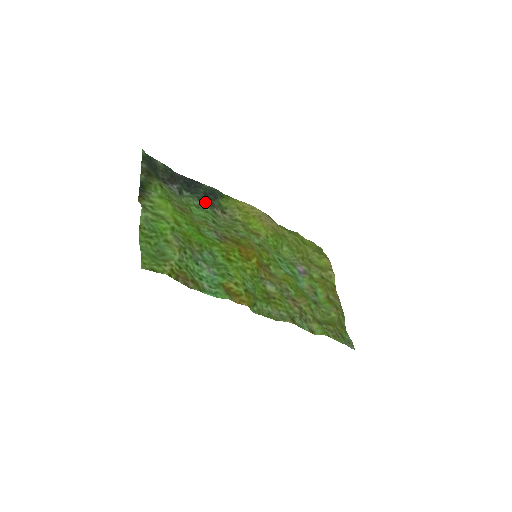
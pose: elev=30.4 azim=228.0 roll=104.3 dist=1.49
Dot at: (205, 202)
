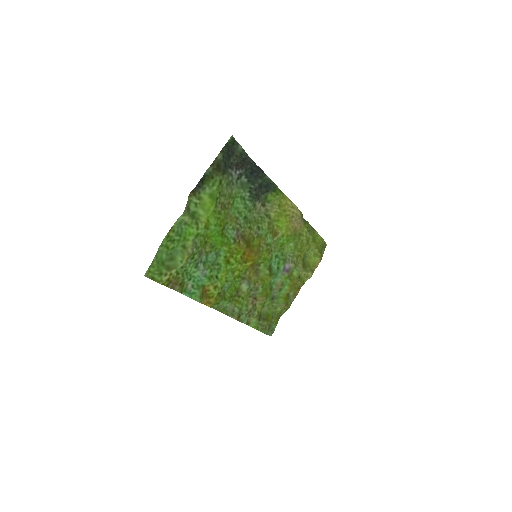
Dot at: (253, 195)
